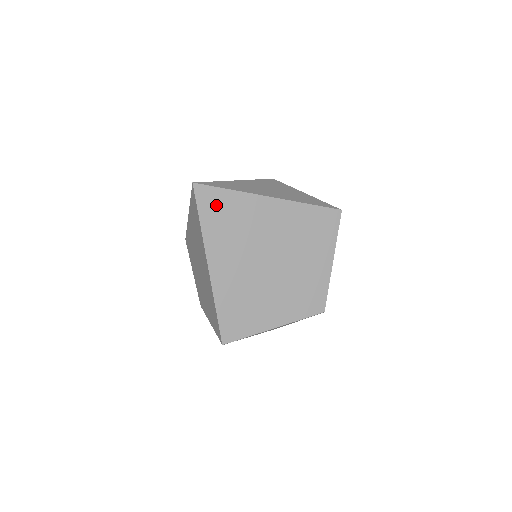
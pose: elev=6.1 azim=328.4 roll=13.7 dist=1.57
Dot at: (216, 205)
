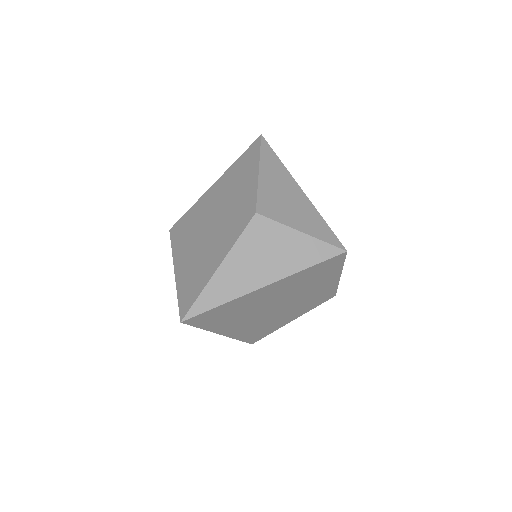
Dot at: (212, 317)
